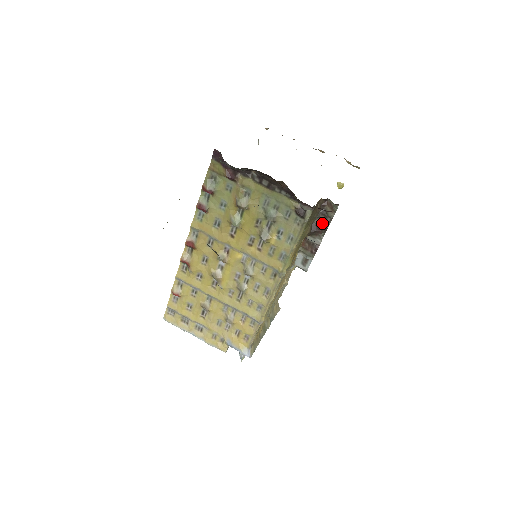
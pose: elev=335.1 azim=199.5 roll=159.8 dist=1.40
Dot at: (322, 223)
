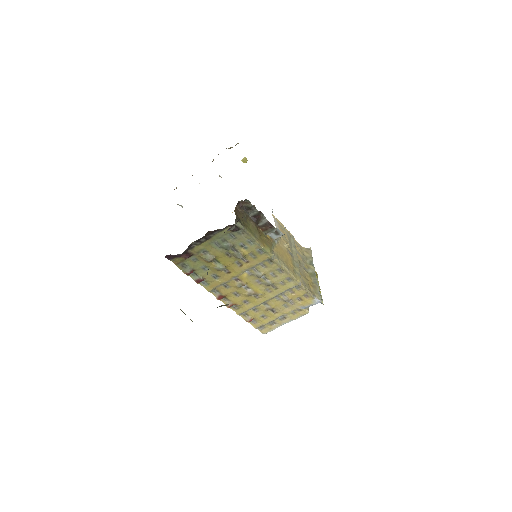
Dot at: (253, 213)
